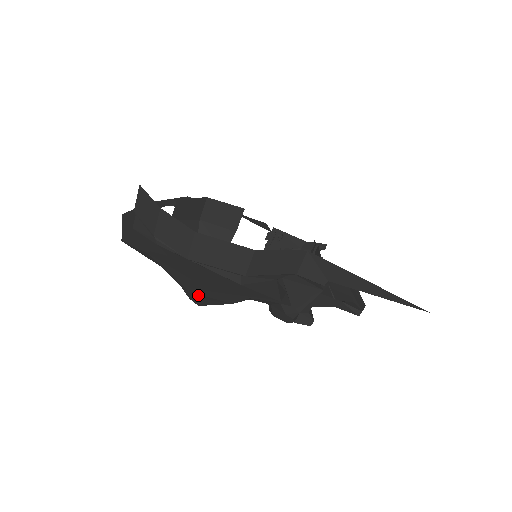
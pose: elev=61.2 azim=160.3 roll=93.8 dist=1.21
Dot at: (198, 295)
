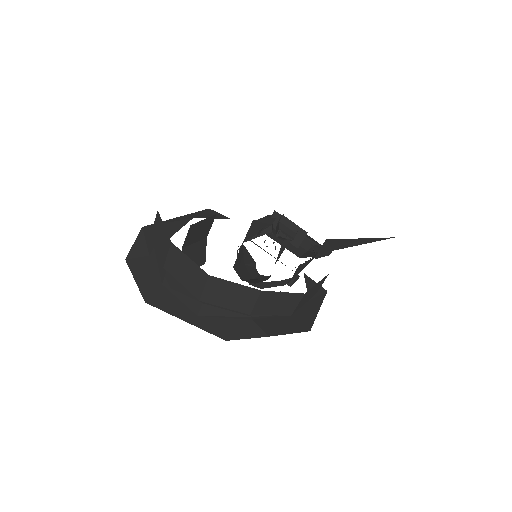
Dot at: occluded
